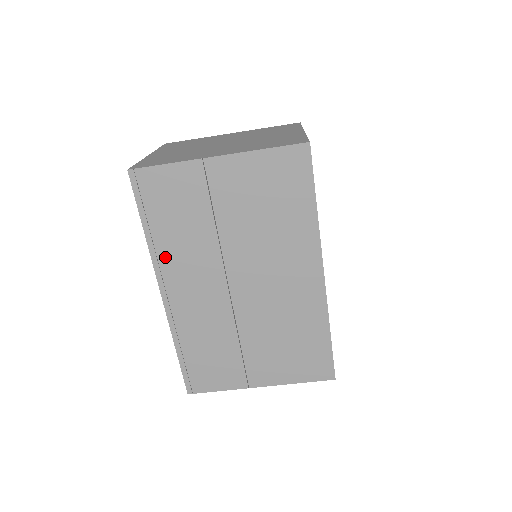
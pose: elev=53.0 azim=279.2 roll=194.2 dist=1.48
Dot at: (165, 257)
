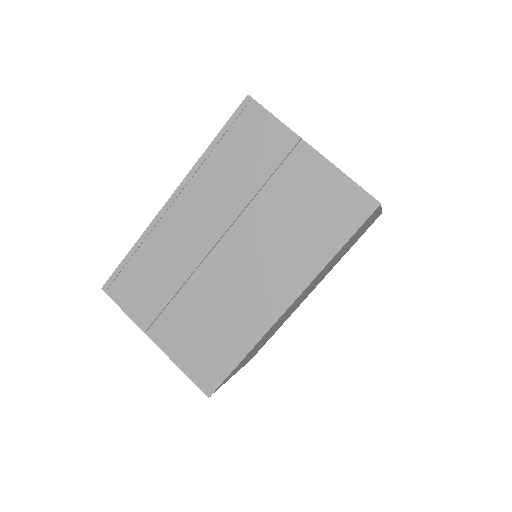
Dot at: (203, 175)
